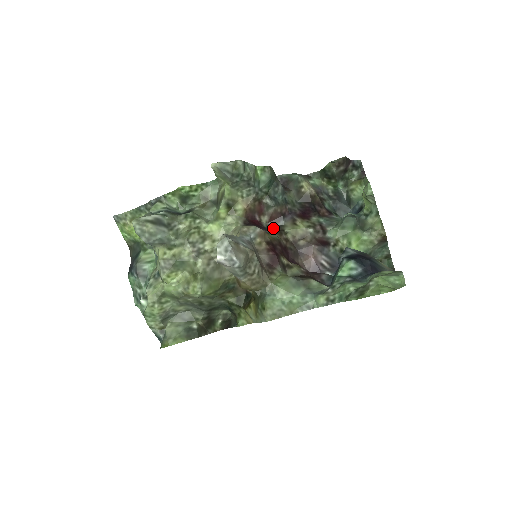
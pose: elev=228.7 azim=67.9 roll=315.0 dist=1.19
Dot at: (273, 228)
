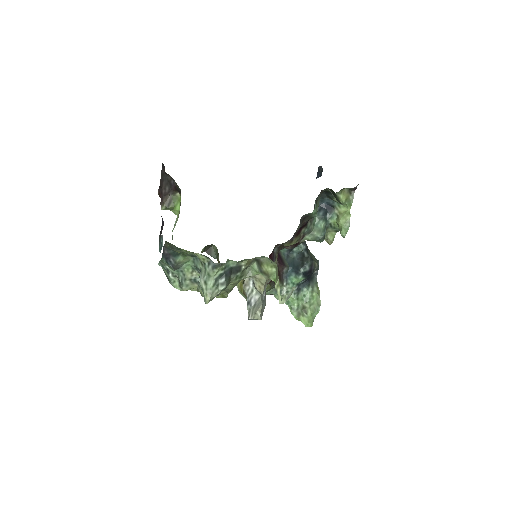
Dot at: (277, 247)
